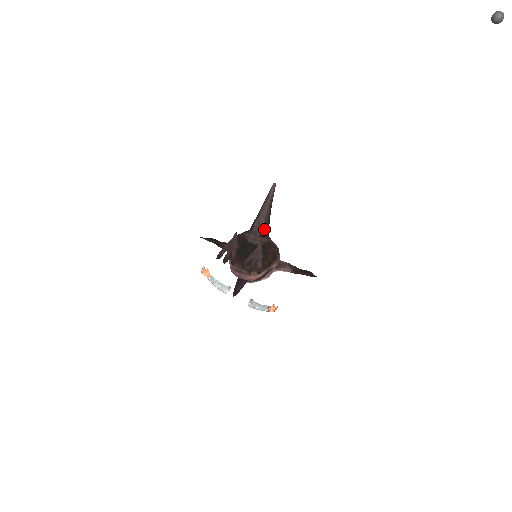
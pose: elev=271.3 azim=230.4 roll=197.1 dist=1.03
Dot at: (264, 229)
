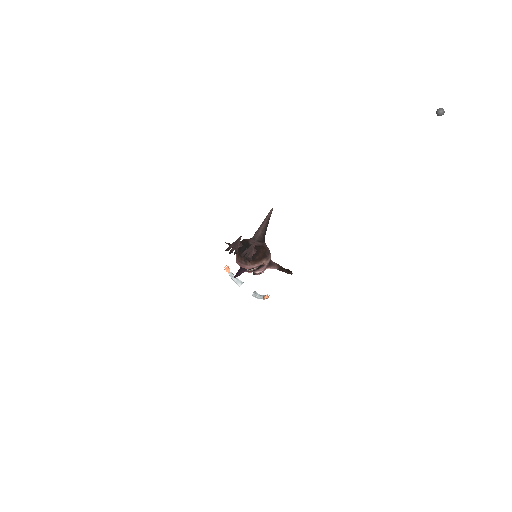
Dot at: (261, 237)
